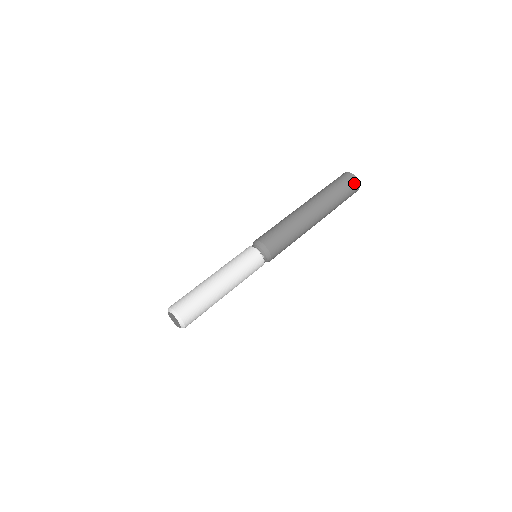
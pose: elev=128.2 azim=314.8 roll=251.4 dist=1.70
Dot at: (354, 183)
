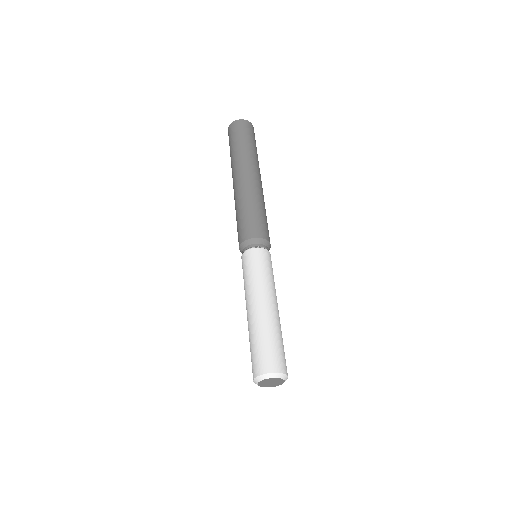
Dot at: (251, 128)
